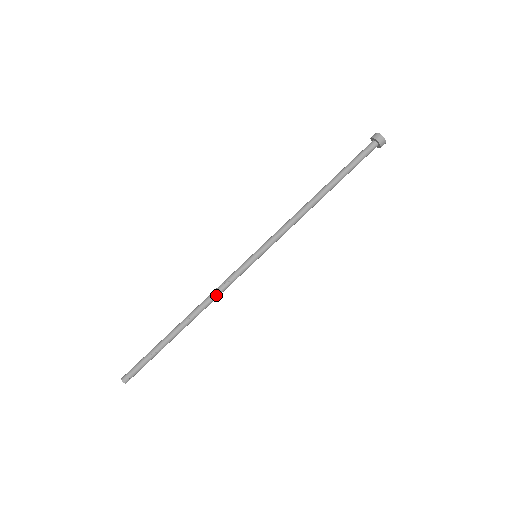
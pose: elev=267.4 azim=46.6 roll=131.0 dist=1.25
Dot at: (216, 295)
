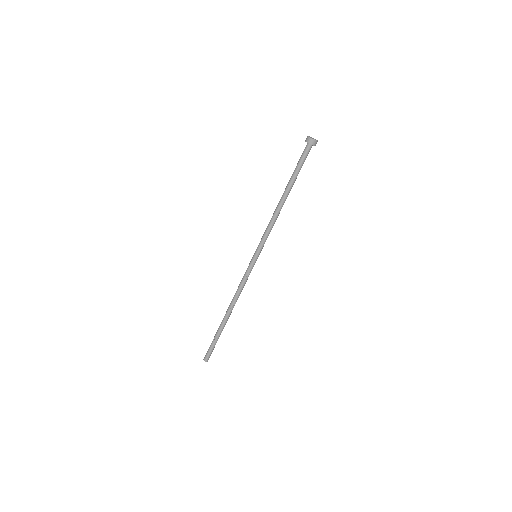
Dot at: (239, 290)
